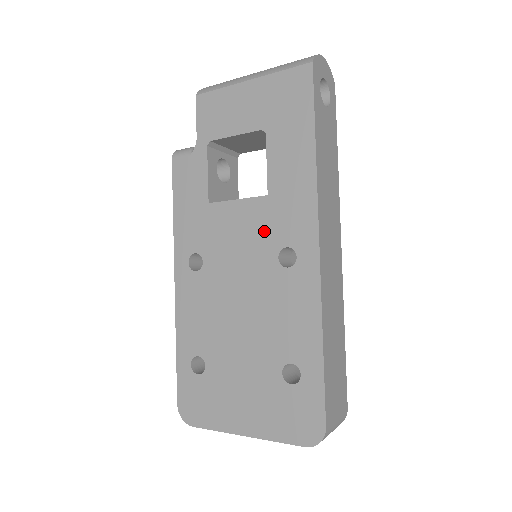
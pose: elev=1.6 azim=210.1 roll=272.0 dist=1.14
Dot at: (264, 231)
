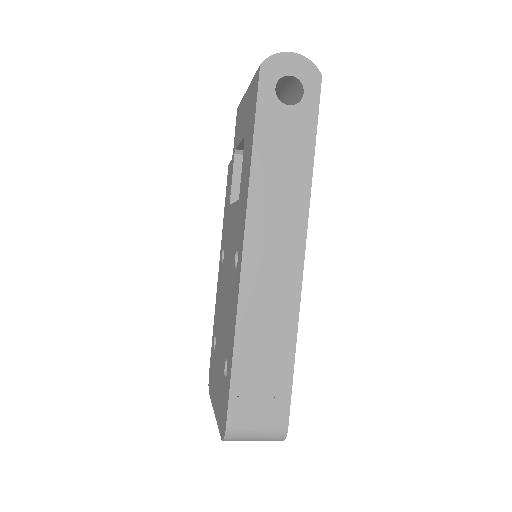
Dot at: (235, 233)
